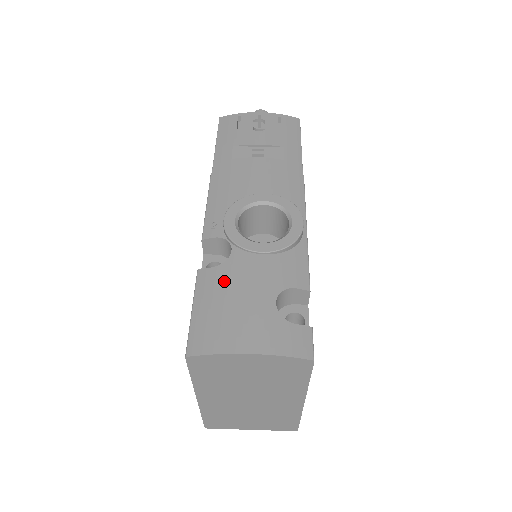
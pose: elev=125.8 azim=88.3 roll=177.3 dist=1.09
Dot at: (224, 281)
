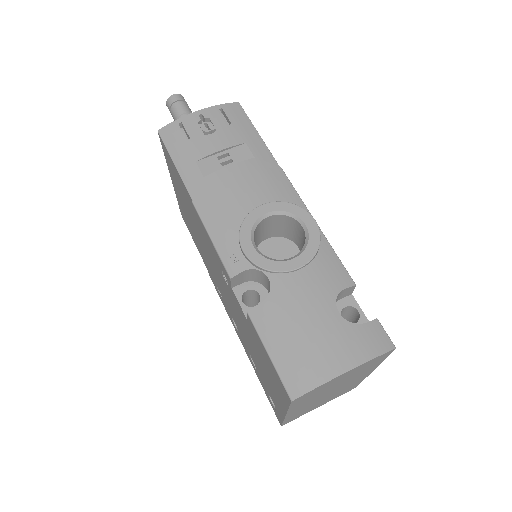
Dot at: (281, 313)
